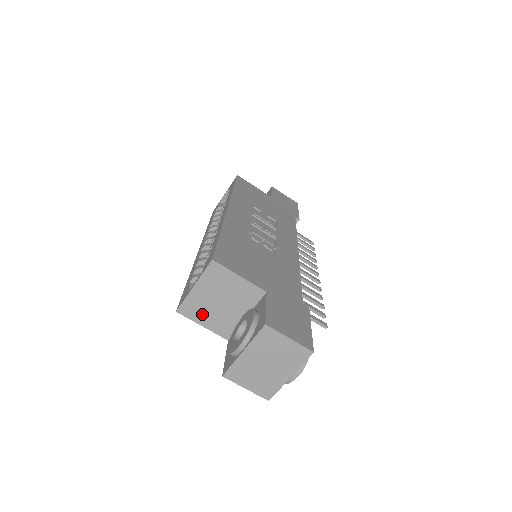
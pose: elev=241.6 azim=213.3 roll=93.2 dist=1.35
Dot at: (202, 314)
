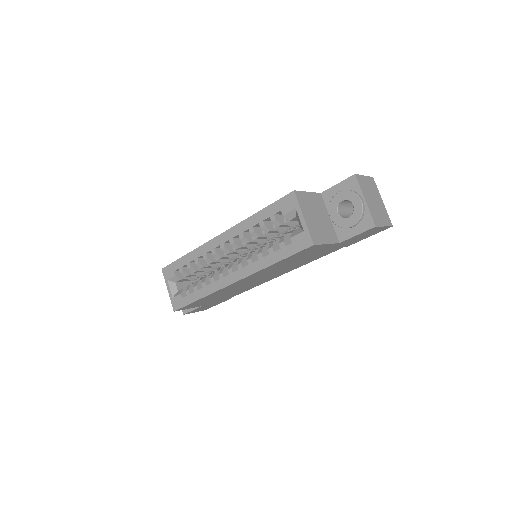
Dot at: (320, 235)
